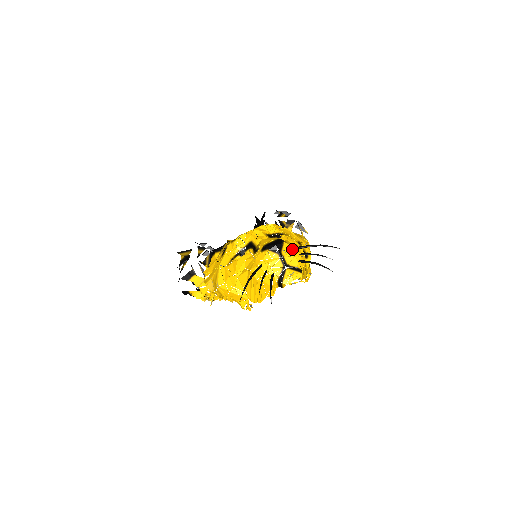
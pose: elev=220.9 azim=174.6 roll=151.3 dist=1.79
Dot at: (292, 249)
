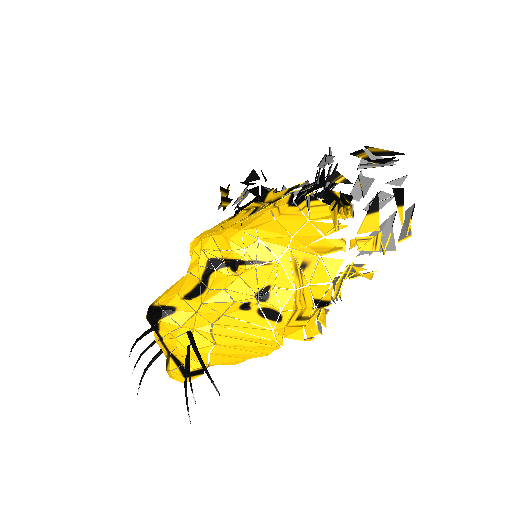
Dot at: (176, 334)
